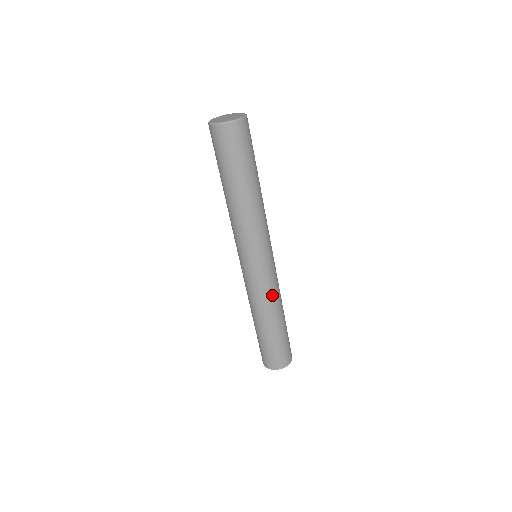
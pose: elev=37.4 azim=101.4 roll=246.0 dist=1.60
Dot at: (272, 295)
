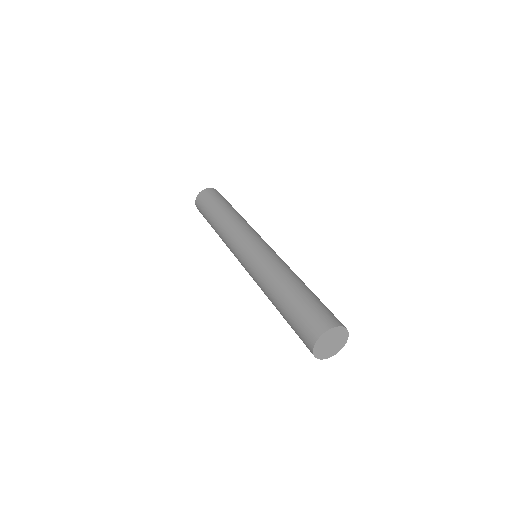
Dot at: (274, 263)
